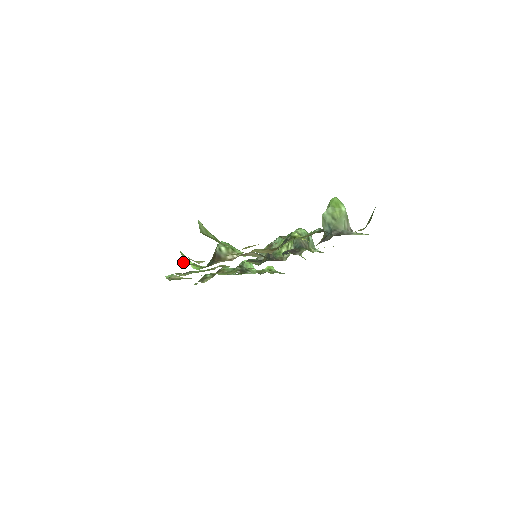
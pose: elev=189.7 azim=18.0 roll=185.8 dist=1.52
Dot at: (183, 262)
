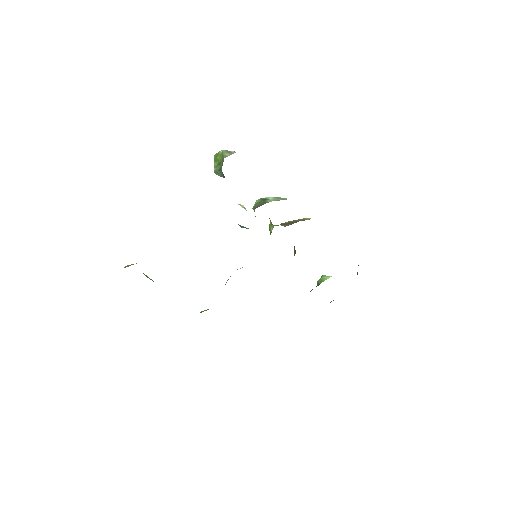
Dot at: occluded
